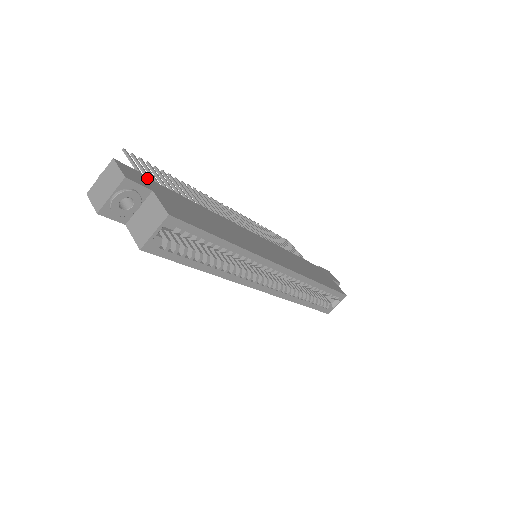
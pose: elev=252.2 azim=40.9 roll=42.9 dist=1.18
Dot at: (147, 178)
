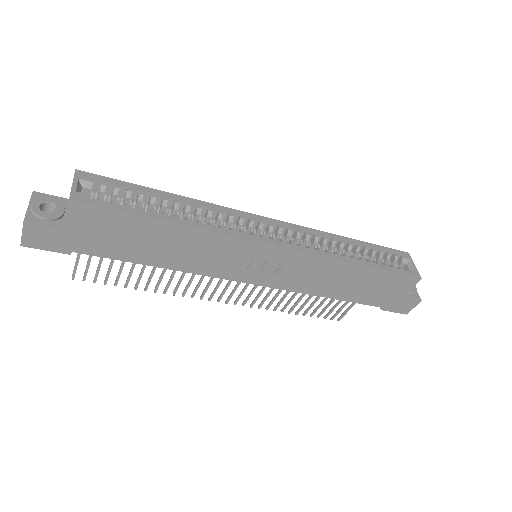
Dot at: occluded
